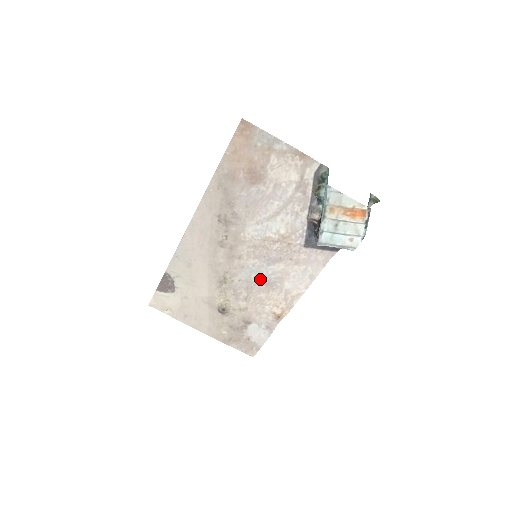
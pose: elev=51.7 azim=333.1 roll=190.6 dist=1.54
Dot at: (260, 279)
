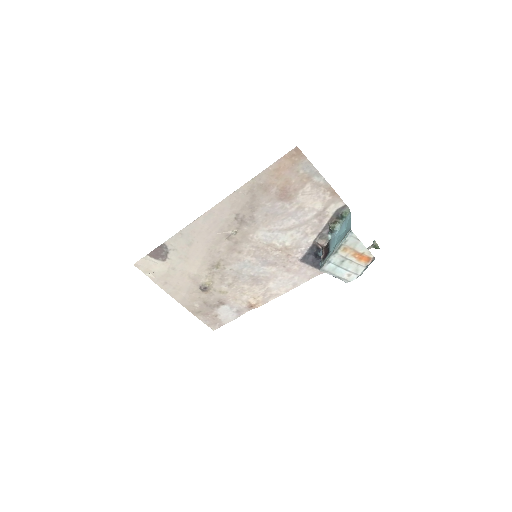
Dot at: (250, 274)
